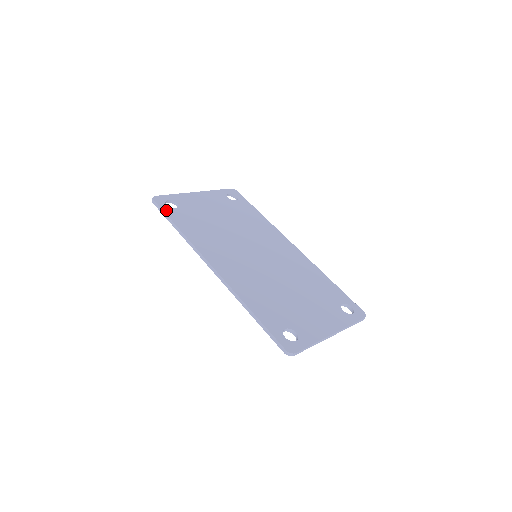
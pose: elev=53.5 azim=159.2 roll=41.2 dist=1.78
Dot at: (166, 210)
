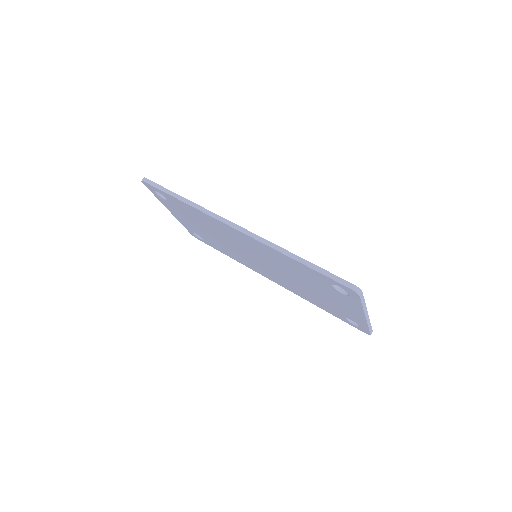
Dot at: occluded
